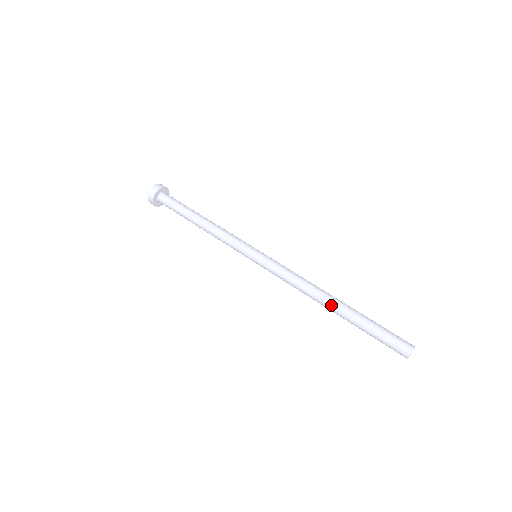
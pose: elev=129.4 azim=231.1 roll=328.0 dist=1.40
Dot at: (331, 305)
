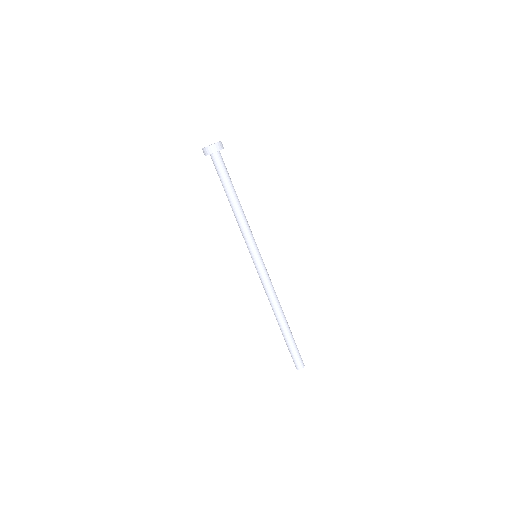
Dot at: (279, 320)
